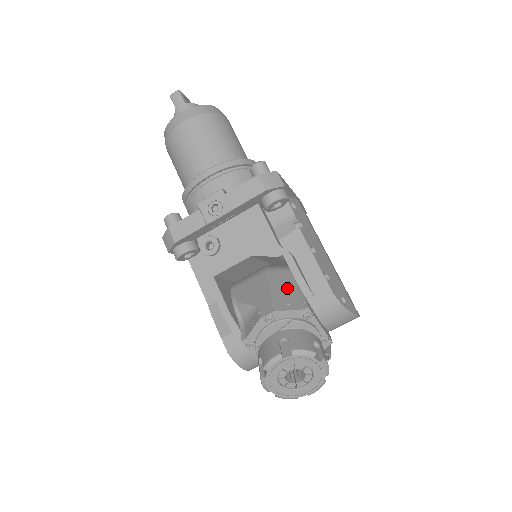
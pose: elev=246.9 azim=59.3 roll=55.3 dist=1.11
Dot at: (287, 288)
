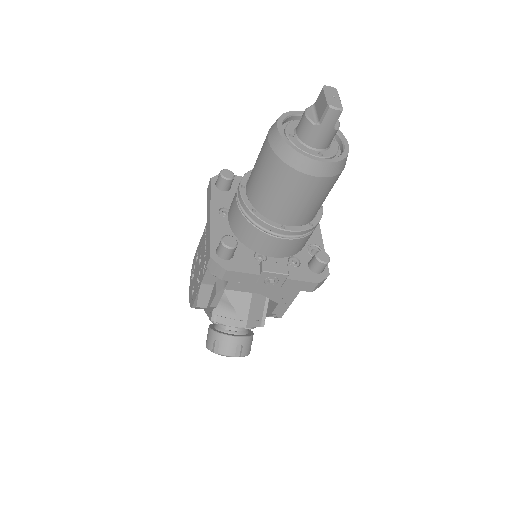
Dot at: (260, 302)
